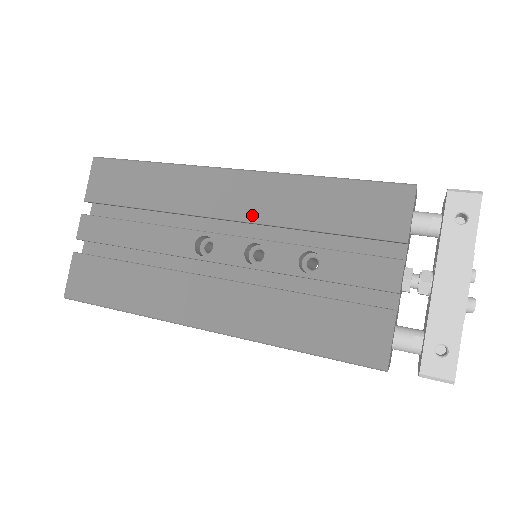
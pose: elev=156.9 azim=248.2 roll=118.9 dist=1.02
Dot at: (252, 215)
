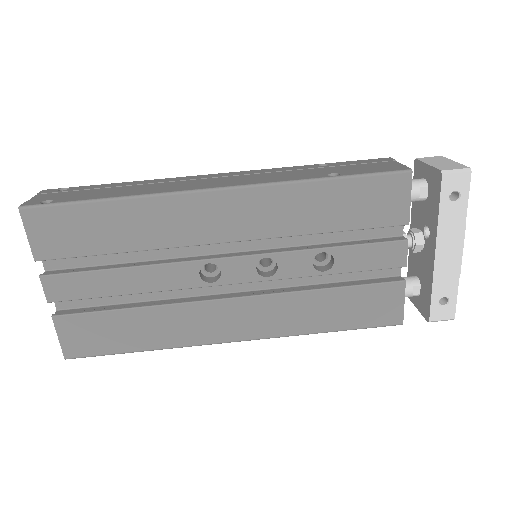
Dot at: (254, 233)
